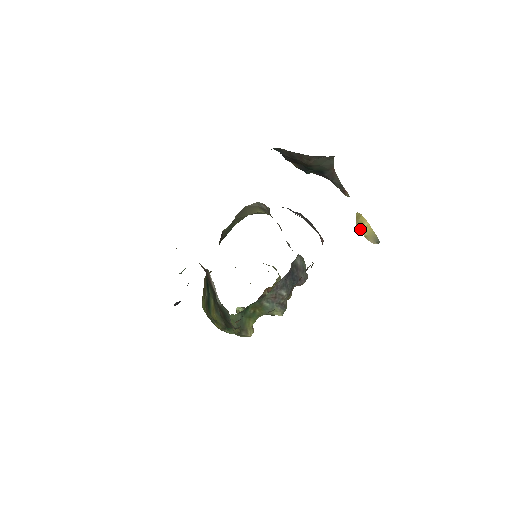
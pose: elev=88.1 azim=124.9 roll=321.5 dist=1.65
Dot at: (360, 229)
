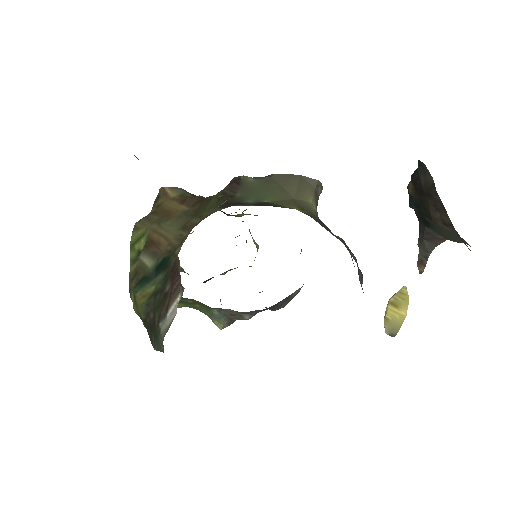
Dot at: (390, 307)
